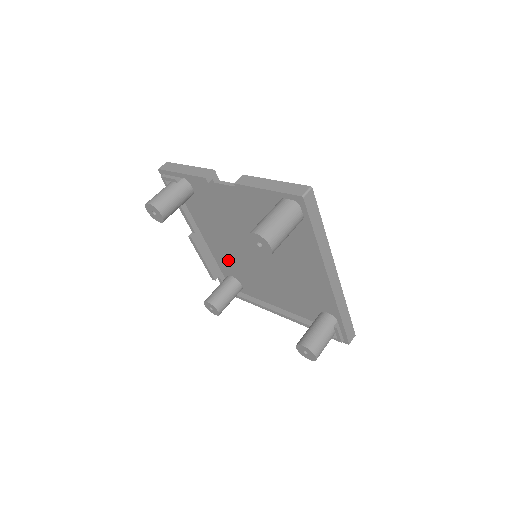
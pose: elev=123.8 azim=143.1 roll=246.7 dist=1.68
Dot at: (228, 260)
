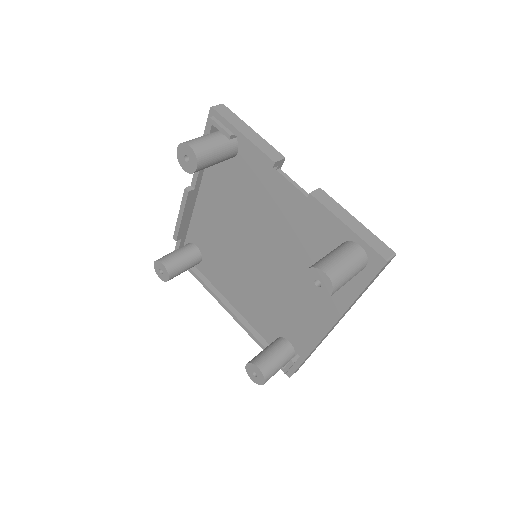
Dot at: (209, 233)
